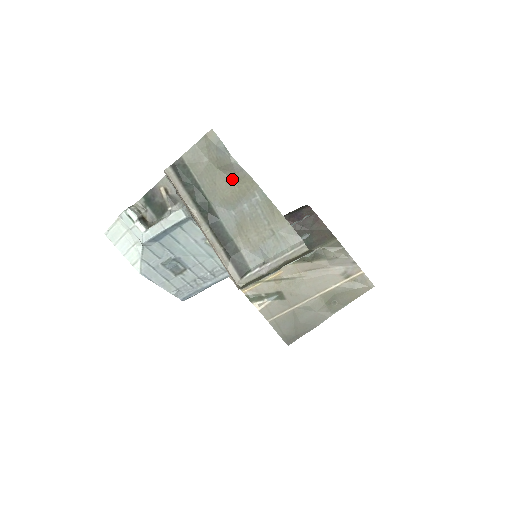
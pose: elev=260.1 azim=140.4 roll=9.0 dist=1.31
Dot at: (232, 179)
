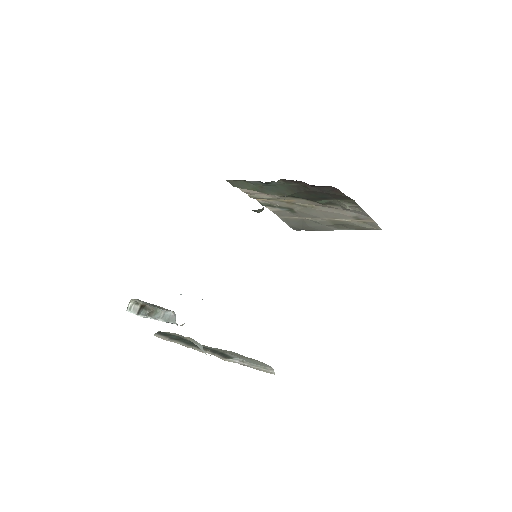
Dot at: occluded
